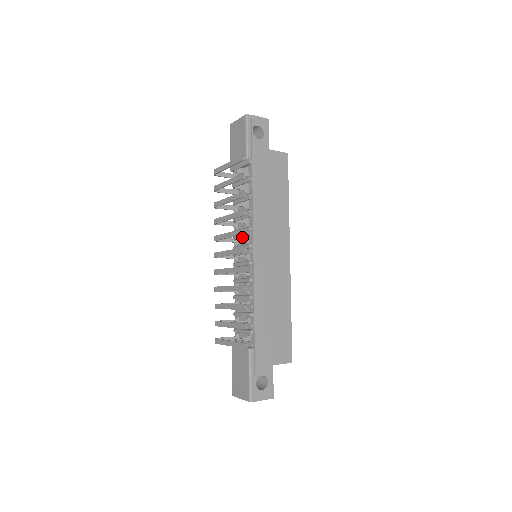
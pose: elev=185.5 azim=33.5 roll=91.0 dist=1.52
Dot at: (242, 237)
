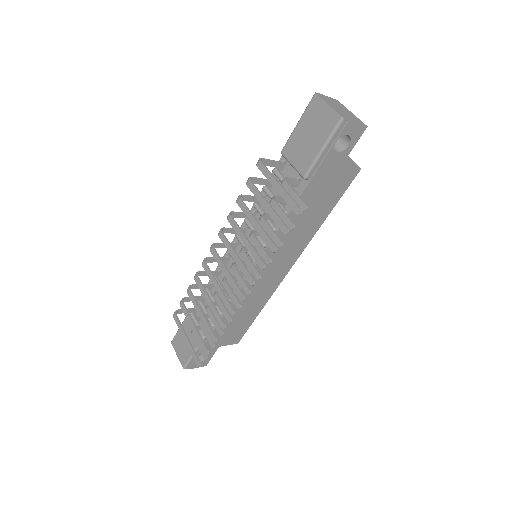
Dot at: occluded
